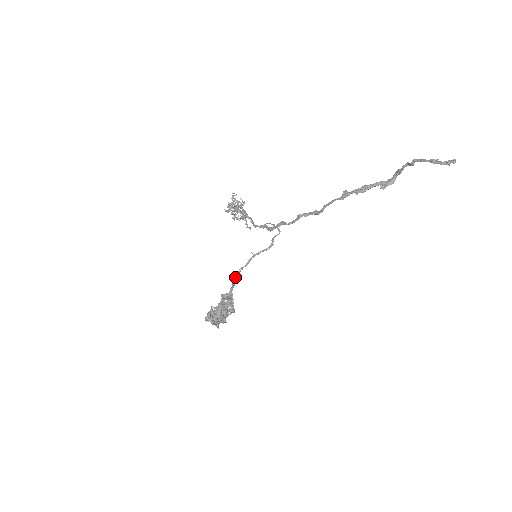
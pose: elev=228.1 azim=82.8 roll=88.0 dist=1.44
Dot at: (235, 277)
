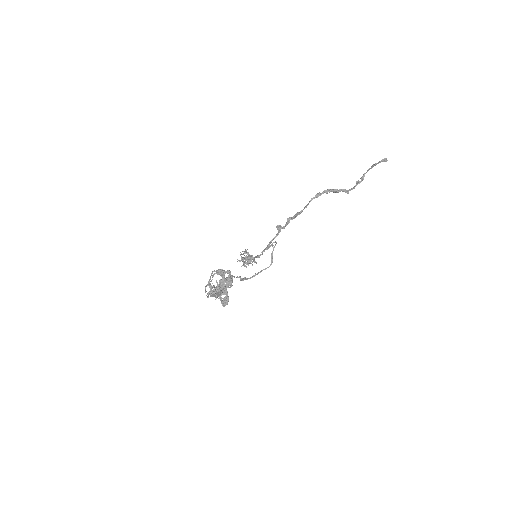
Dot at: occluded
